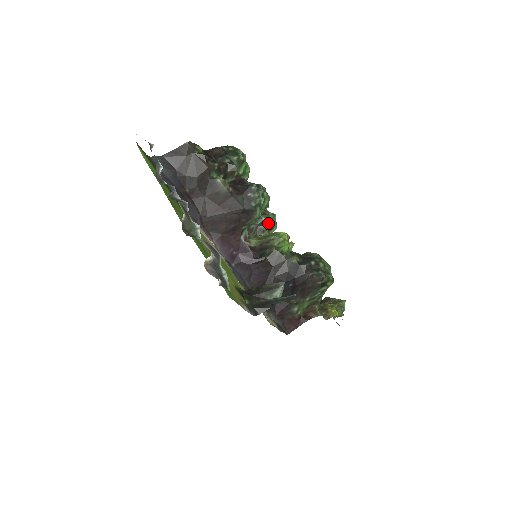
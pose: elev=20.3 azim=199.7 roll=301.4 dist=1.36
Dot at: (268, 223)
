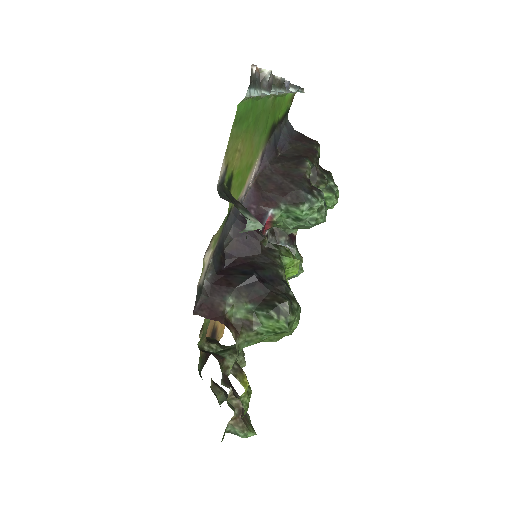
Dot at: occluded
